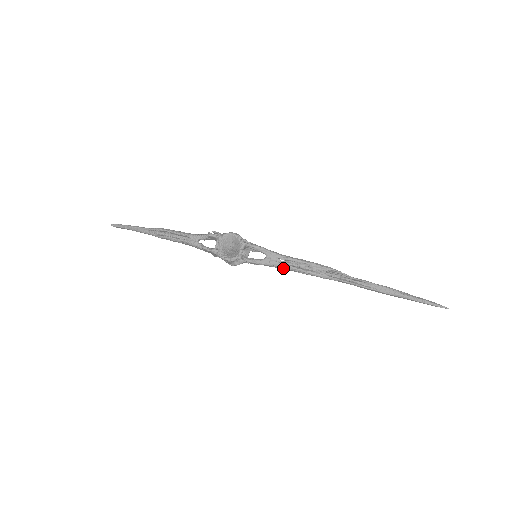
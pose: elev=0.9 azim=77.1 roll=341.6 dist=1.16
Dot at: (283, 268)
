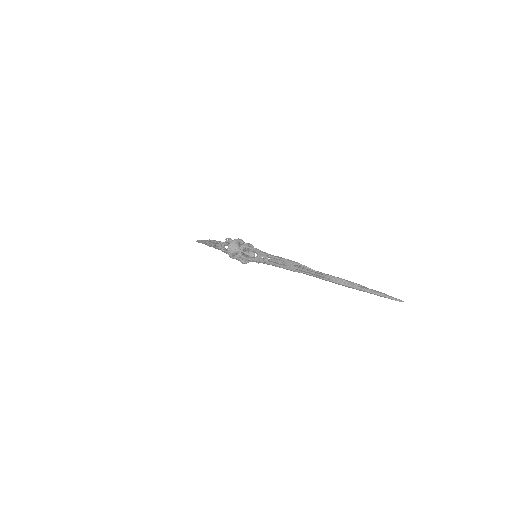
Dot at: (267, 263)
